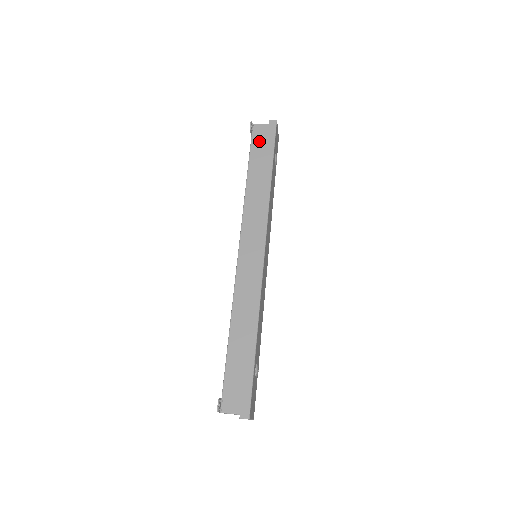
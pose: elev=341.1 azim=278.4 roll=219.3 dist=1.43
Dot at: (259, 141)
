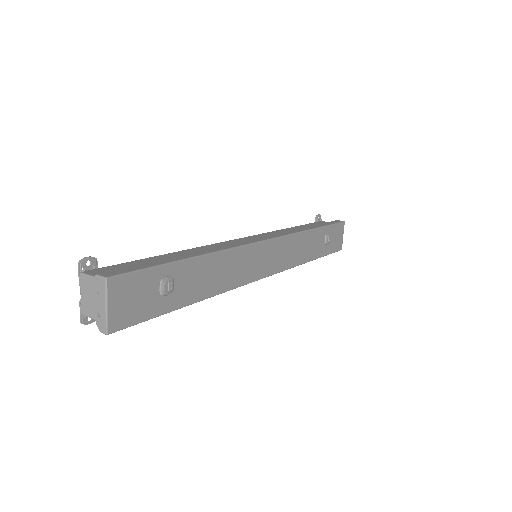
Dot at: occluded
